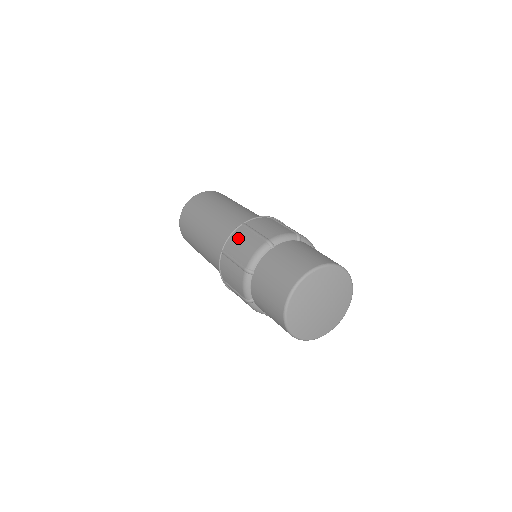
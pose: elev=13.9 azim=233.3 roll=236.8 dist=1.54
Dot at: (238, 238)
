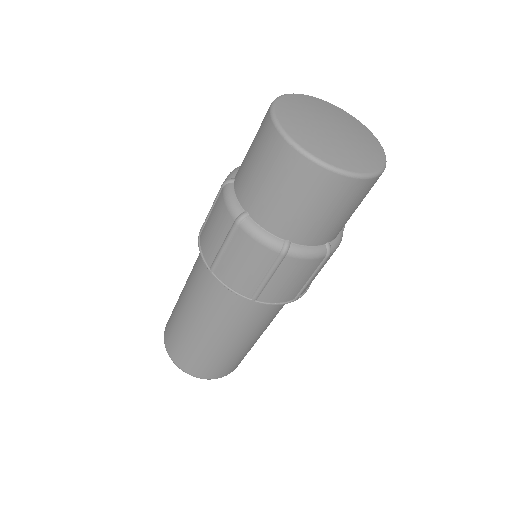
Dot at: occluded
